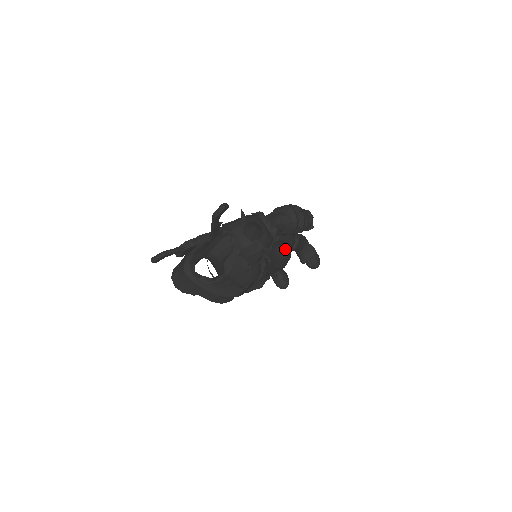
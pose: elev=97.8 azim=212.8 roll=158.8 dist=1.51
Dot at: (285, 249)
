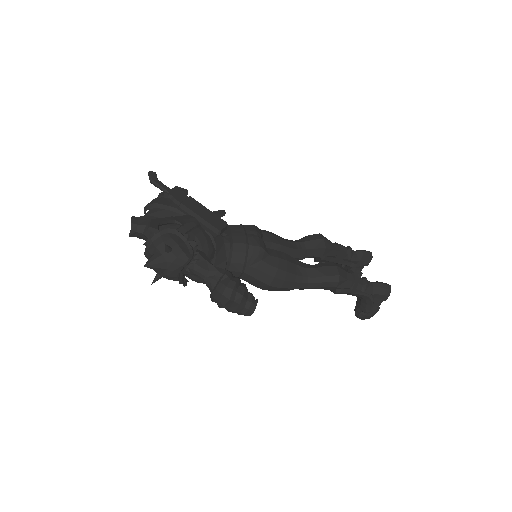
Dot at: (266, 286)
